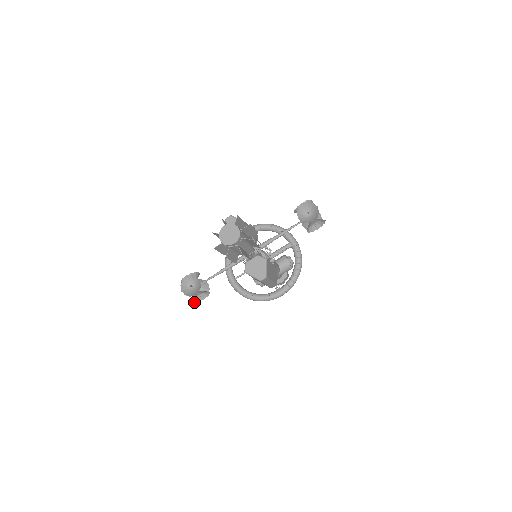
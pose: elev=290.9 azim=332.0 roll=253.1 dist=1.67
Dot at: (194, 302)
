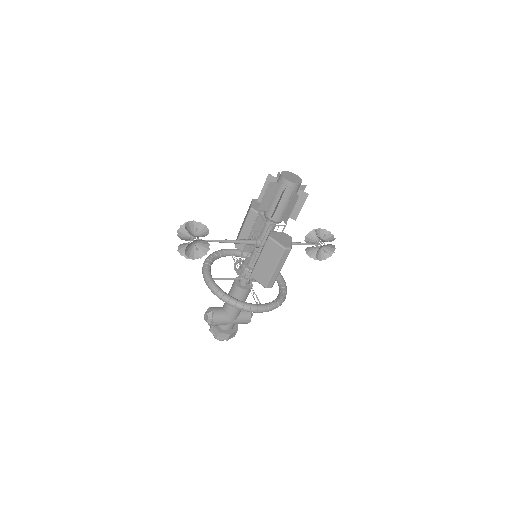
Dot at: (185, 252)
